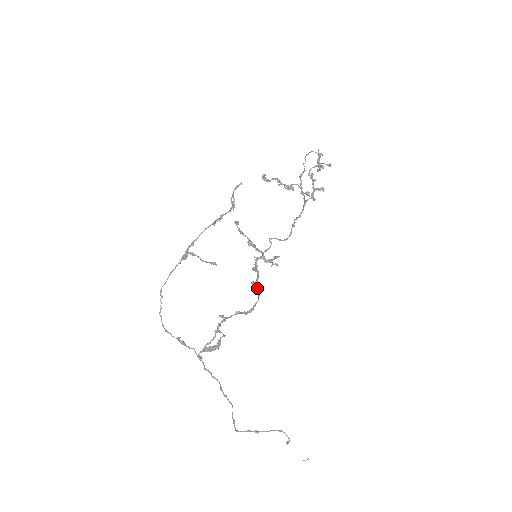
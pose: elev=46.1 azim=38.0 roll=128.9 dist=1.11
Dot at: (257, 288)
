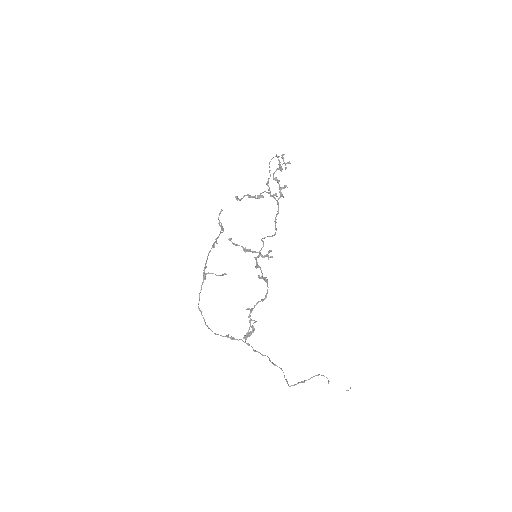
Dot at: (264, 279)
